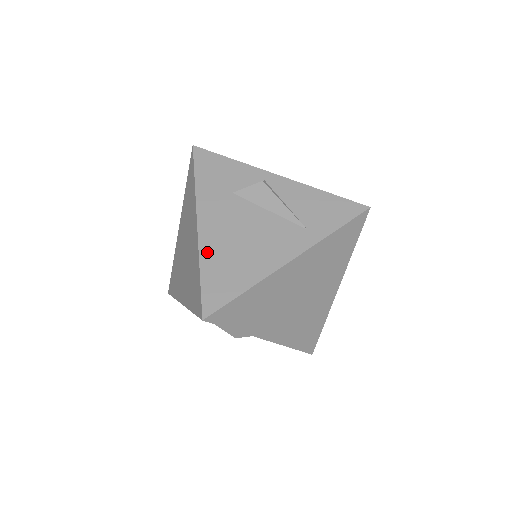
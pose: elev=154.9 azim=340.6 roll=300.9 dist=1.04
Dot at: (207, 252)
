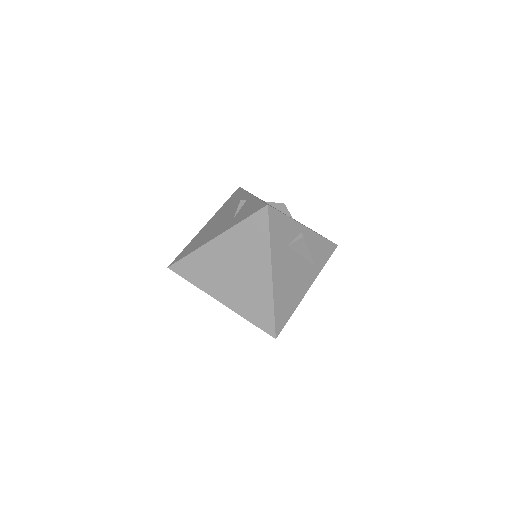
Dot at: (277, 295)
